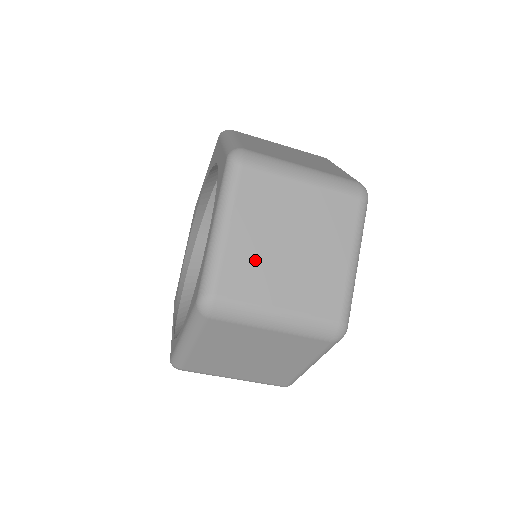
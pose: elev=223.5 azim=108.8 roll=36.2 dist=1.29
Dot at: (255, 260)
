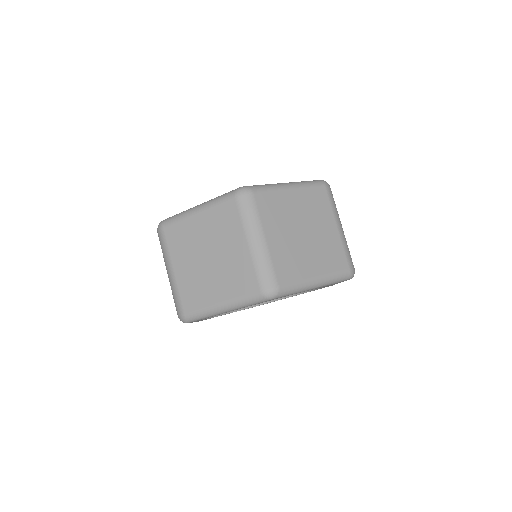
Dot at: (284, 212)
